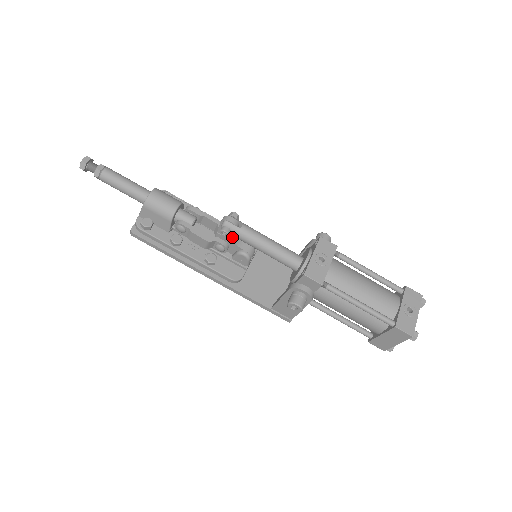
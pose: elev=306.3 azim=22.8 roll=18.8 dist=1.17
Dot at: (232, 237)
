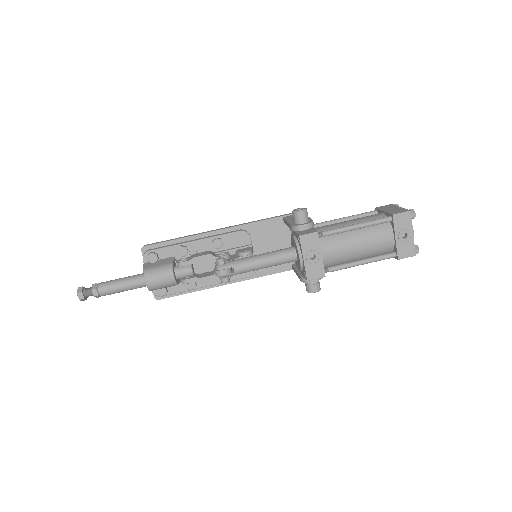
Dot at: occluded
